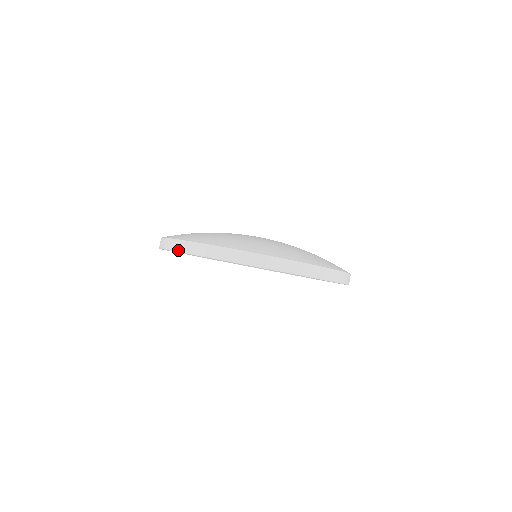
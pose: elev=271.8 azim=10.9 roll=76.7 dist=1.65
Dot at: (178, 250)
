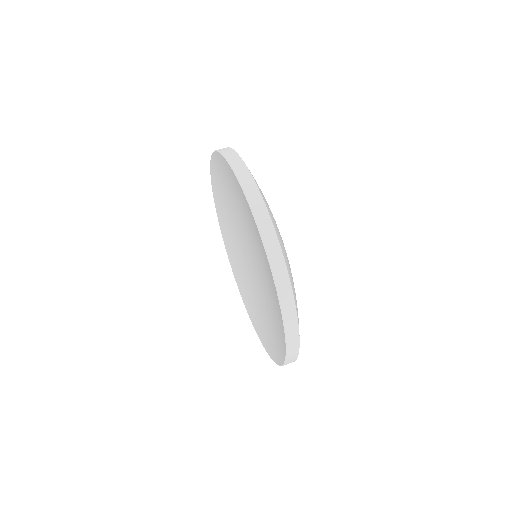
Dot at: (243, 184)
